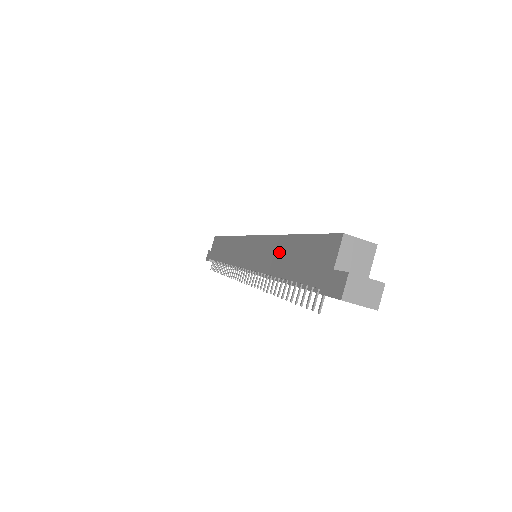
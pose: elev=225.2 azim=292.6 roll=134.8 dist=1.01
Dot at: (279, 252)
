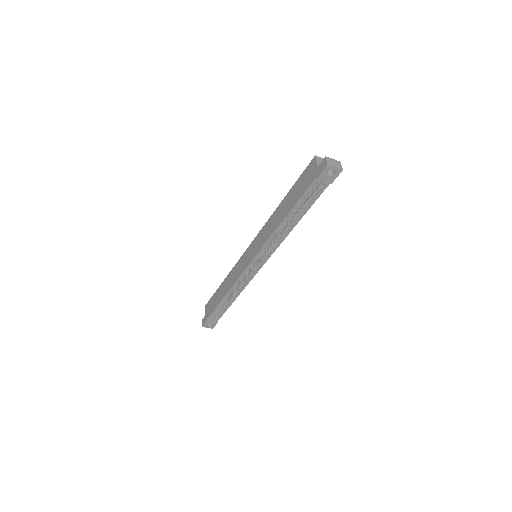
Dot at: (279, 213)
